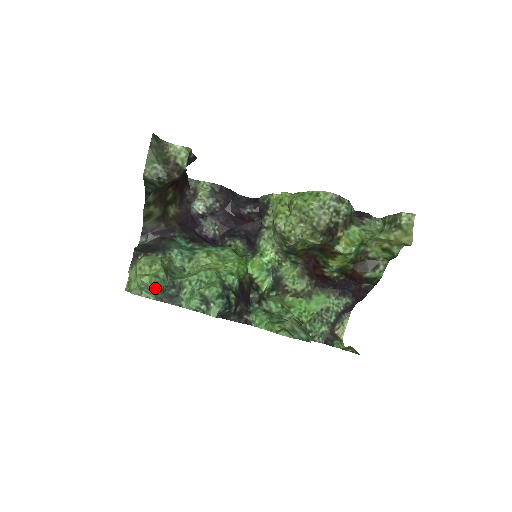
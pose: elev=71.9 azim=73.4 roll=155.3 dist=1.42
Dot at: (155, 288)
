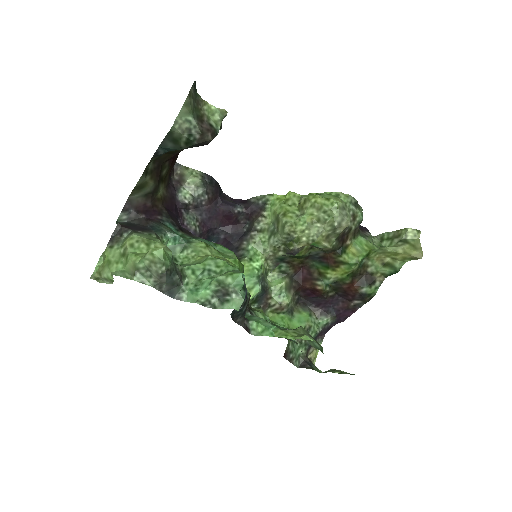
Dot at: (166, 267)
